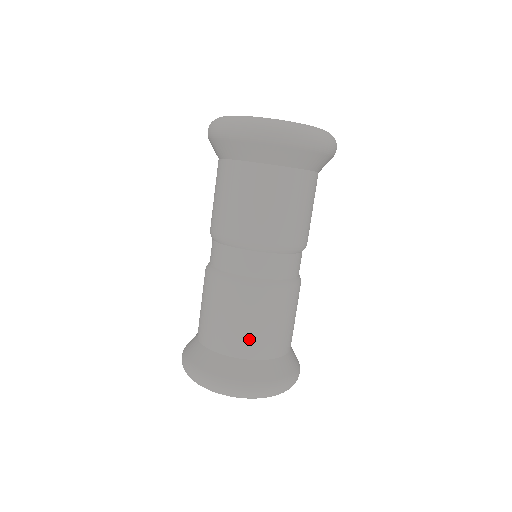
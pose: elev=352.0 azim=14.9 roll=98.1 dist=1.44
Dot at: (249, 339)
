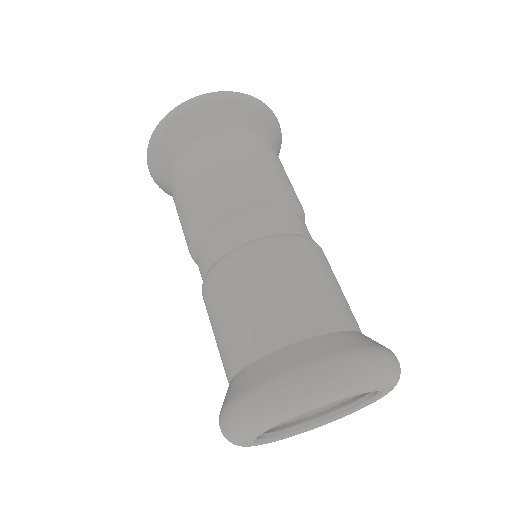
Dot at: (303, 307)
